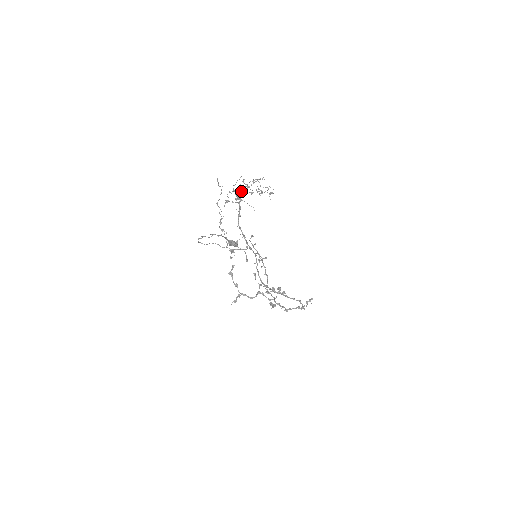
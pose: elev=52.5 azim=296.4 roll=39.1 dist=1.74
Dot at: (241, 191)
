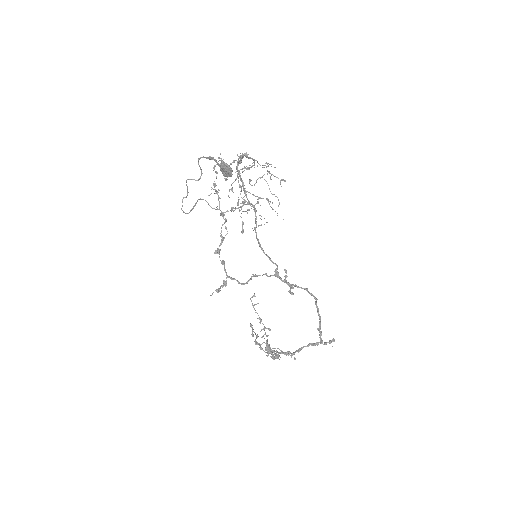
Dot at: (246, 191)
